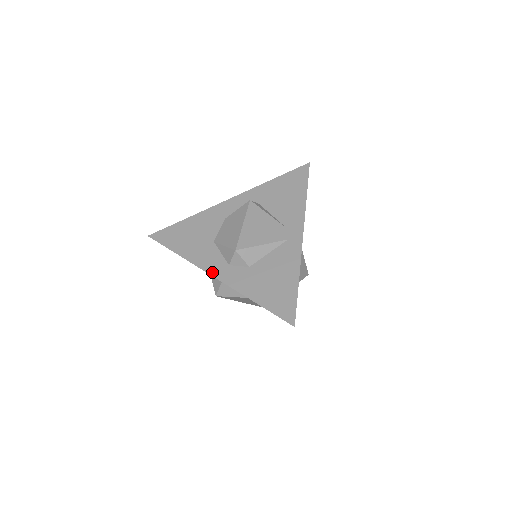
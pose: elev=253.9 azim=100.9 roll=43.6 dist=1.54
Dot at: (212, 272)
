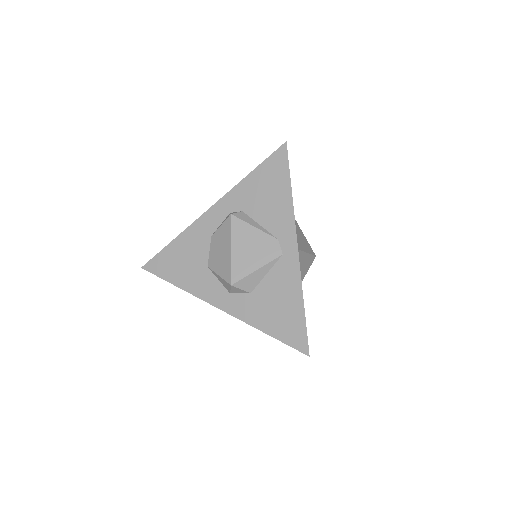
Dot at: (216, 304)
